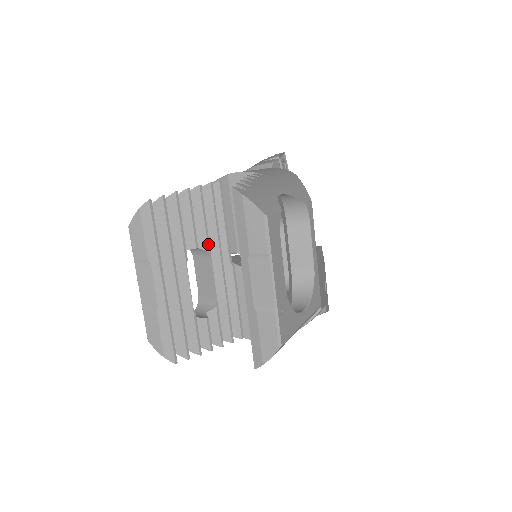
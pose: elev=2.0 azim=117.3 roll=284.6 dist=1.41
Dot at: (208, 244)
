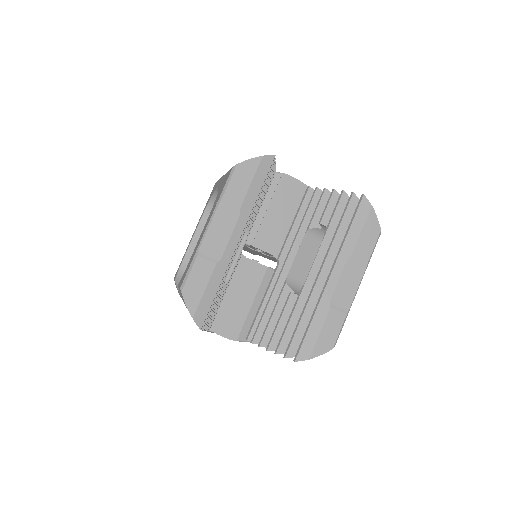
Dot at: (252, 223)
